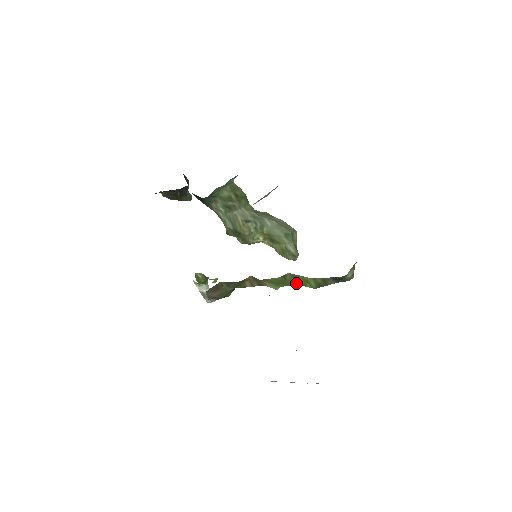
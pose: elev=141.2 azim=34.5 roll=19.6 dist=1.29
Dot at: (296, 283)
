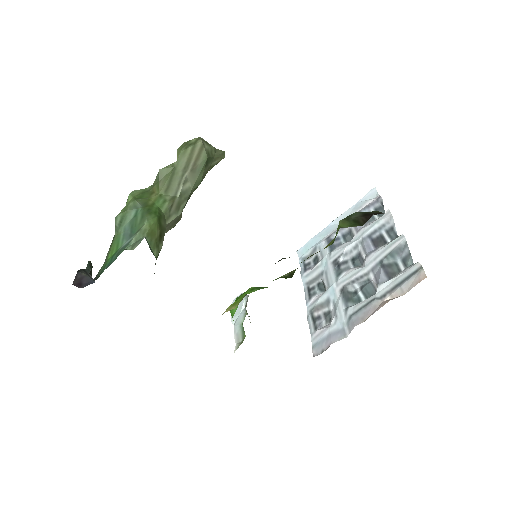
Dot at: occluded
